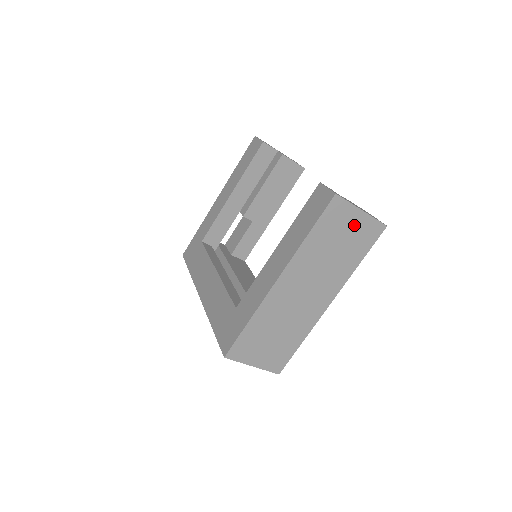
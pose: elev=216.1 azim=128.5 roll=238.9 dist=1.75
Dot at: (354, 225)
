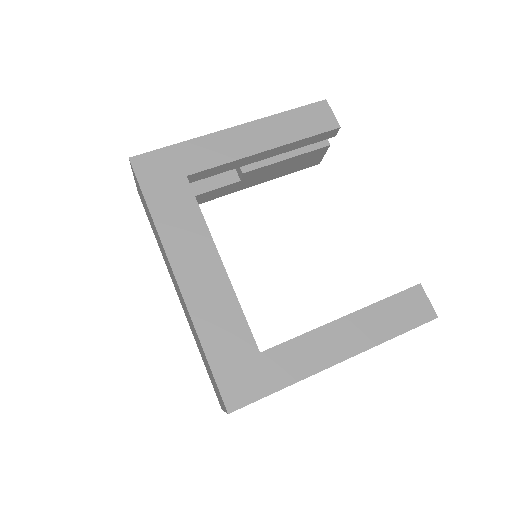
Dot at: occluded
